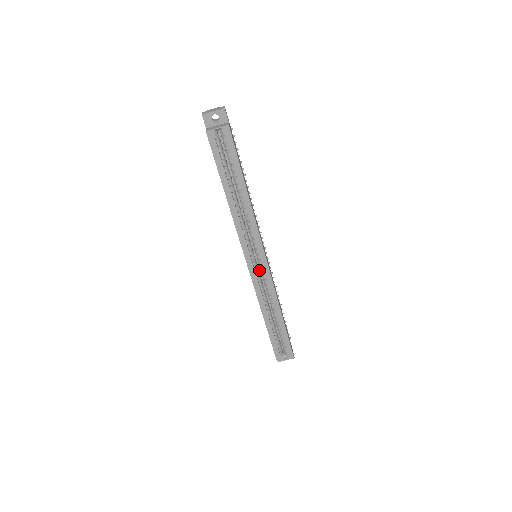
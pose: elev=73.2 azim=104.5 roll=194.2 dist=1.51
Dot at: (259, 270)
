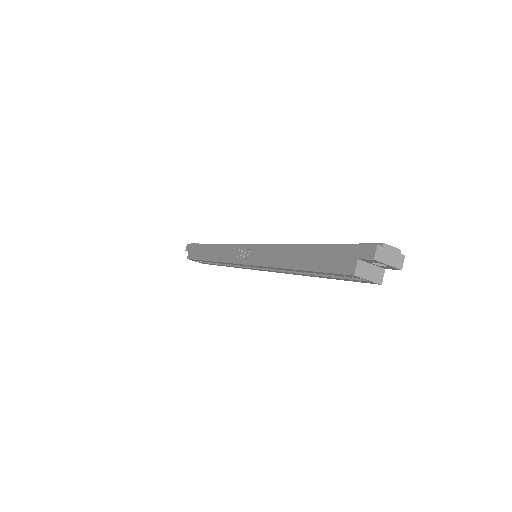
Dot at: occluded
